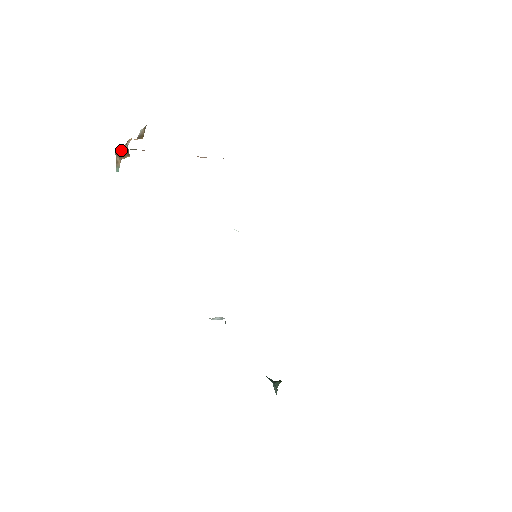
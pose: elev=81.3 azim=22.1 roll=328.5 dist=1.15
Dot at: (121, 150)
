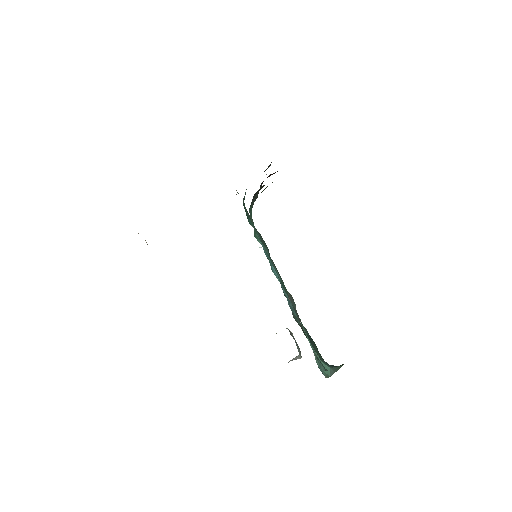
Dot at: occluded
